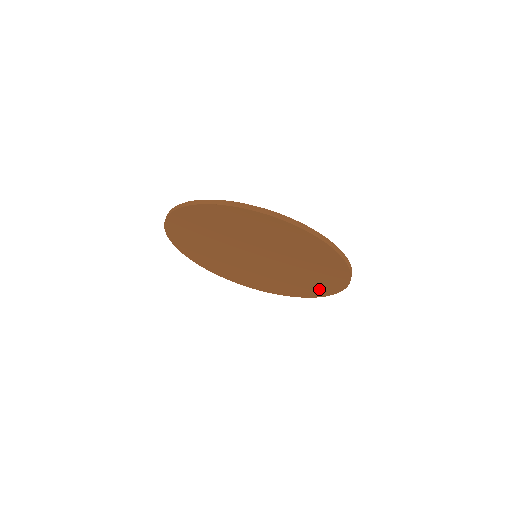
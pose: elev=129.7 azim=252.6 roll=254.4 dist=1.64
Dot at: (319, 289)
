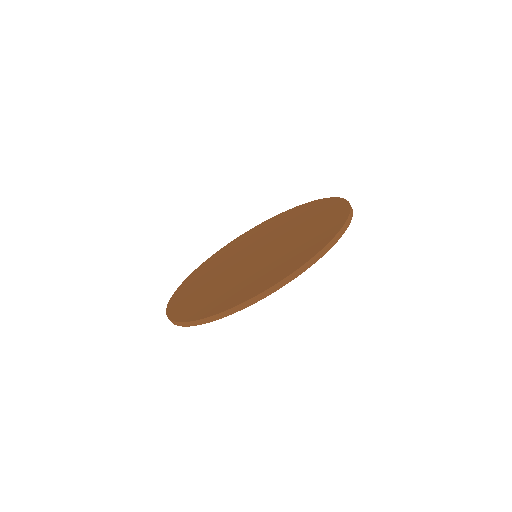
Dot at: occluded
